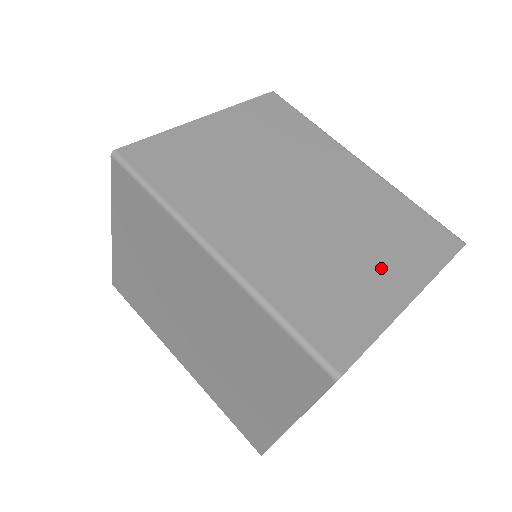
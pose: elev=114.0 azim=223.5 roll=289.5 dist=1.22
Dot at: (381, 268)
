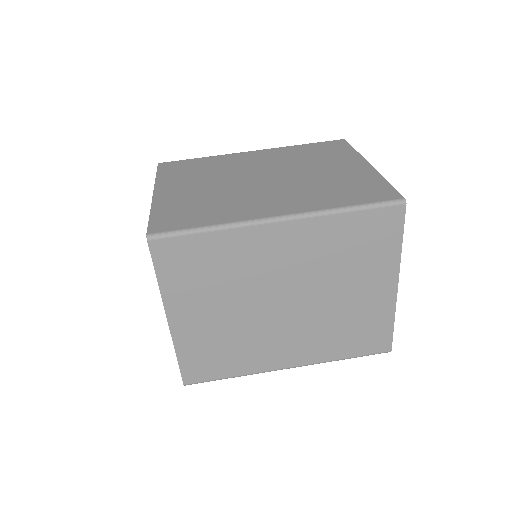
Dot at: (340, 167)
